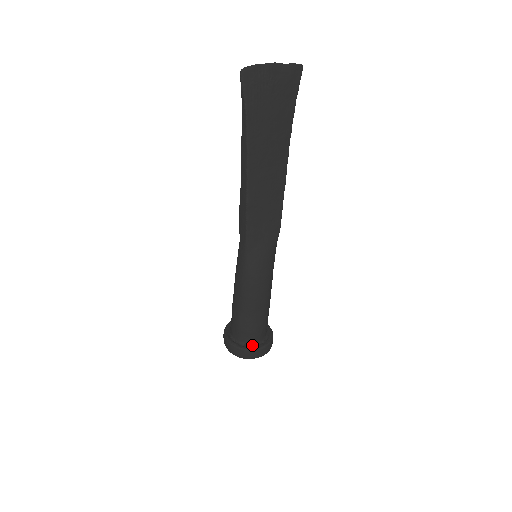
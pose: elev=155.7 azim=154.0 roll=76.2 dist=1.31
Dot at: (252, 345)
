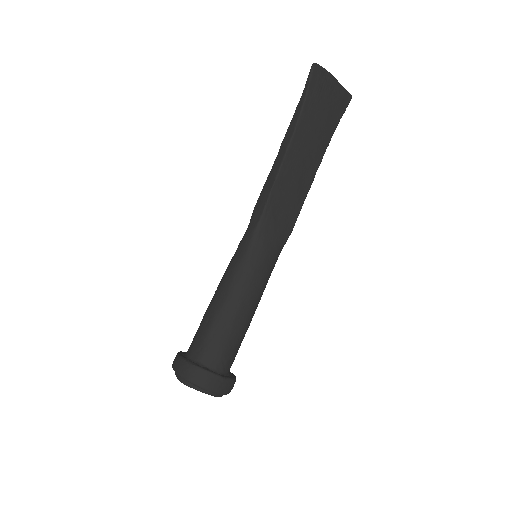
Dot at: (213, 371)
